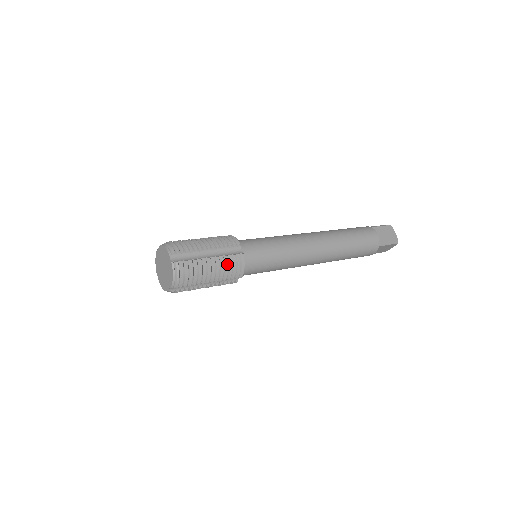
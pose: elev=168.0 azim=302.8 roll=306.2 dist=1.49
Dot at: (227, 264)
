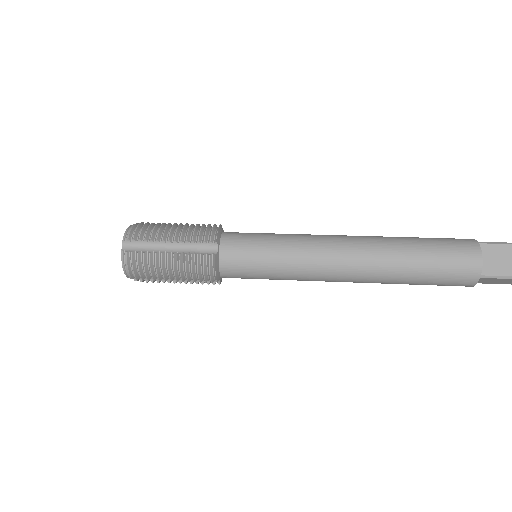
Dot at: (190, 264)
